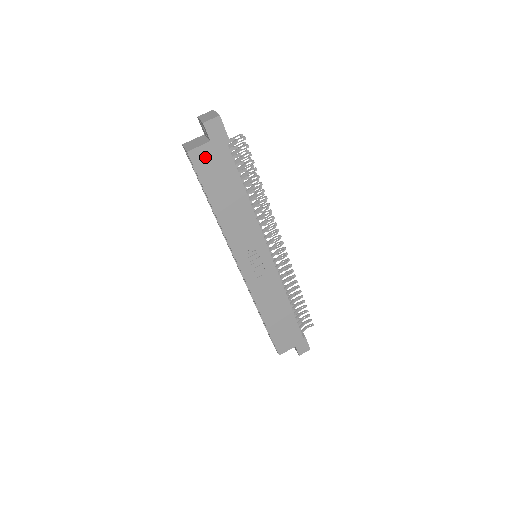
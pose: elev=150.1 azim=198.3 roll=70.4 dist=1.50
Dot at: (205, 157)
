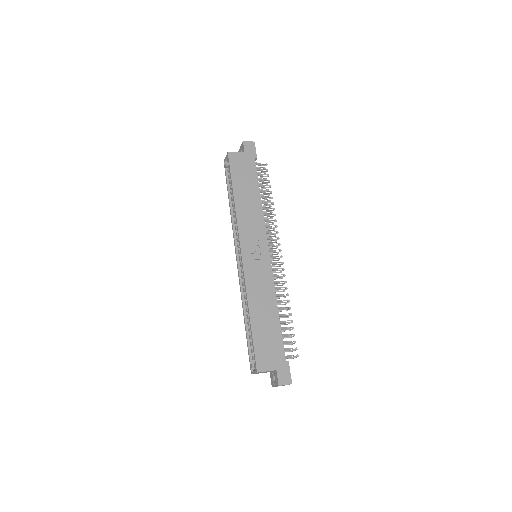
Dot at: (238, 160)
